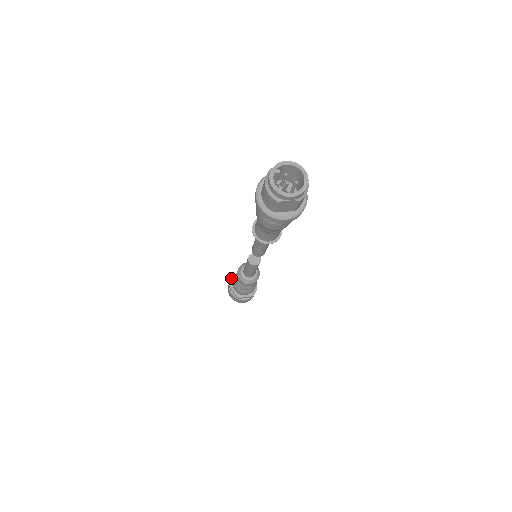
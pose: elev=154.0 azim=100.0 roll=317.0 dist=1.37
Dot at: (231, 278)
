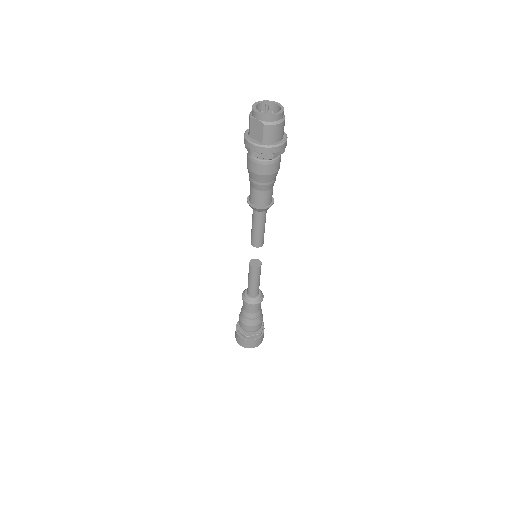
Dot at: occluded
